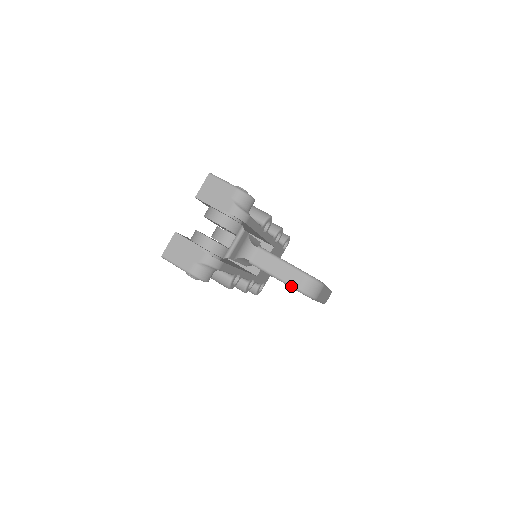
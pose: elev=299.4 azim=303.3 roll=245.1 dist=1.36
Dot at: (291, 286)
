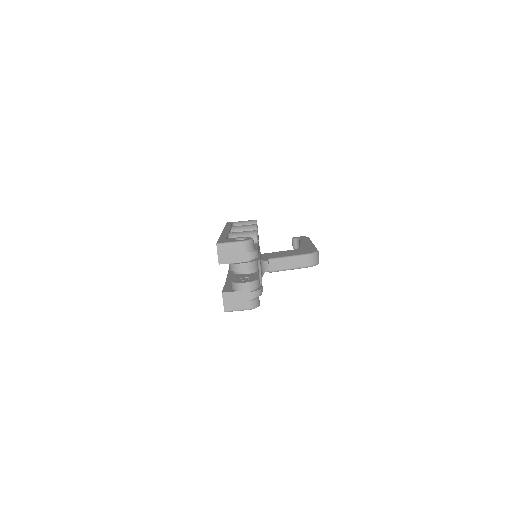
Dot at: occluded
